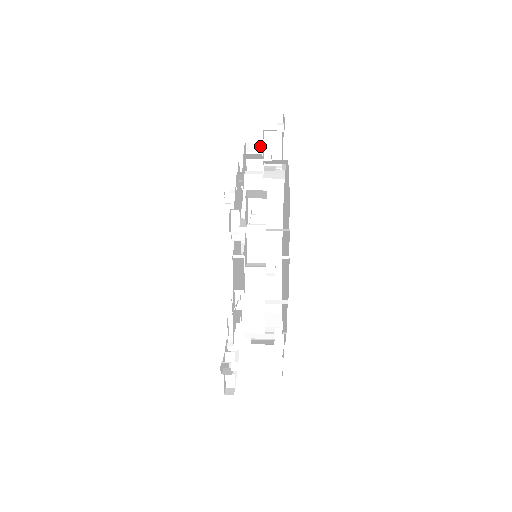
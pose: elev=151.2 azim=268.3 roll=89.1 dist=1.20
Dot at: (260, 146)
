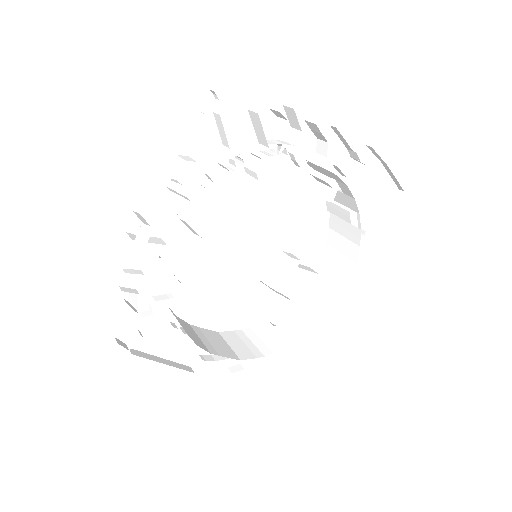
Dot at: (326, 148)
